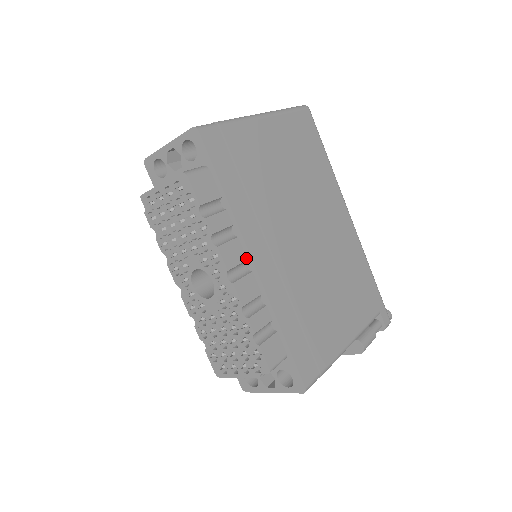
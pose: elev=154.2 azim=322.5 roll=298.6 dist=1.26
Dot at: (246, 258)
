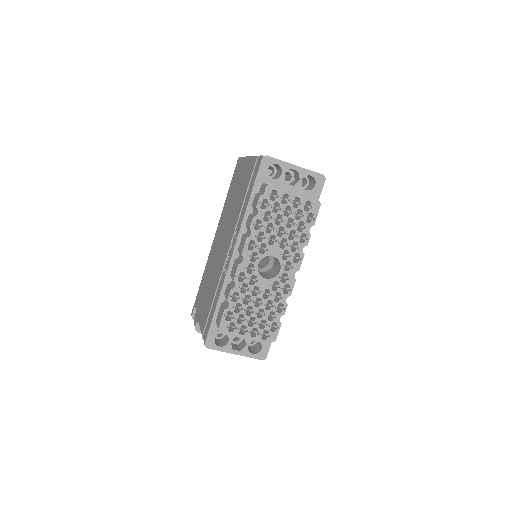
Dot at: occluded
